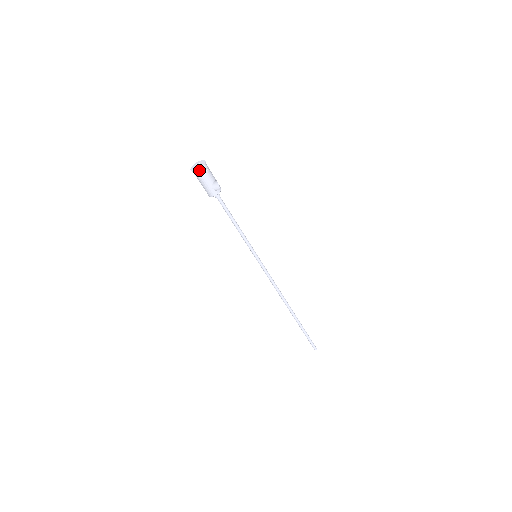
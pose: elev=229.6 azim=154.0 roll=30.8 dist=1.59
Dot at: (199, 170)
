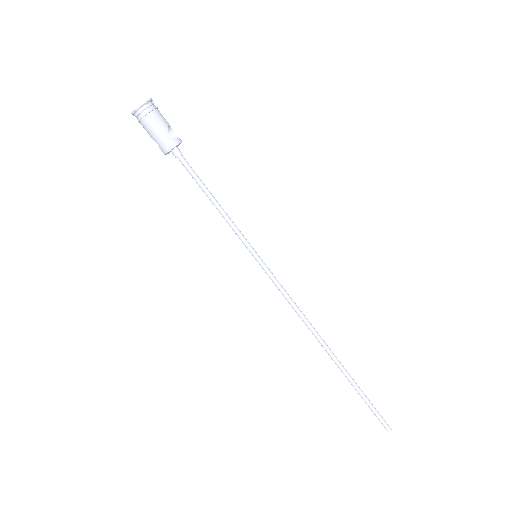
Dot at: (145, 105)
